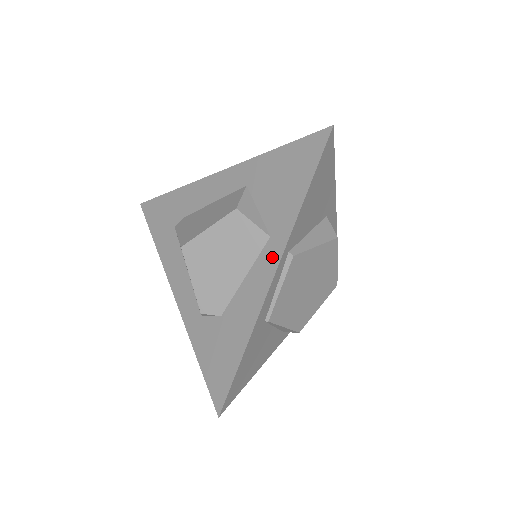
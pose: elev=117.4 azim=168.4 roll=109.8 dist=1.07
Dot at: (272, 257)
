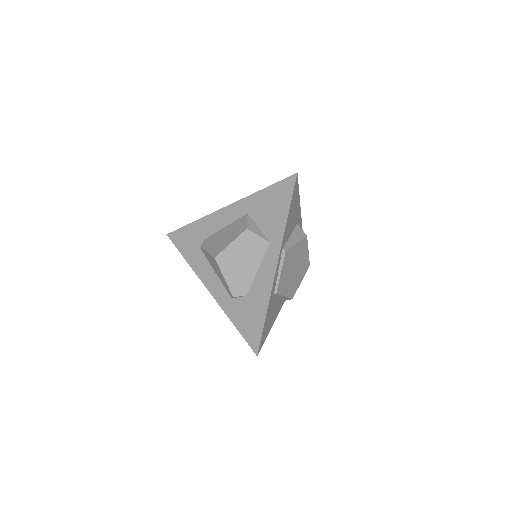
Dot at: (274, 254)
